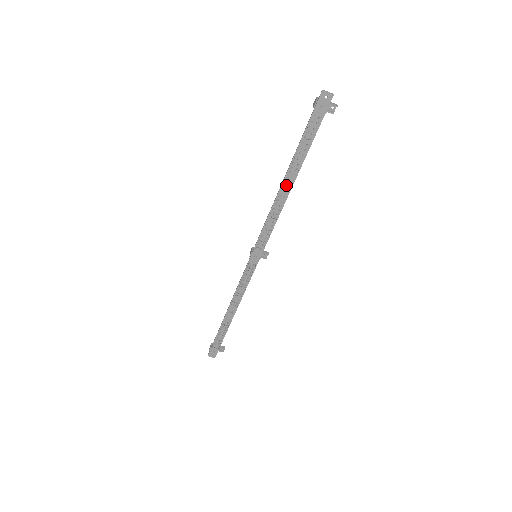
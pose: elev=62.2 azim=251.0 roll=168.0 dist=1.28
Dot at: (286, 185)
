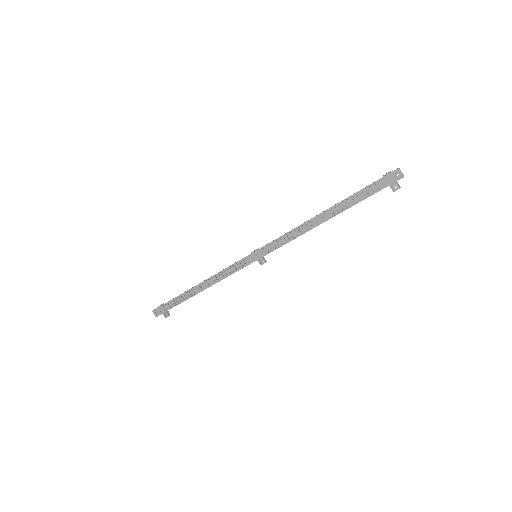
Dot at: (321, 217)
